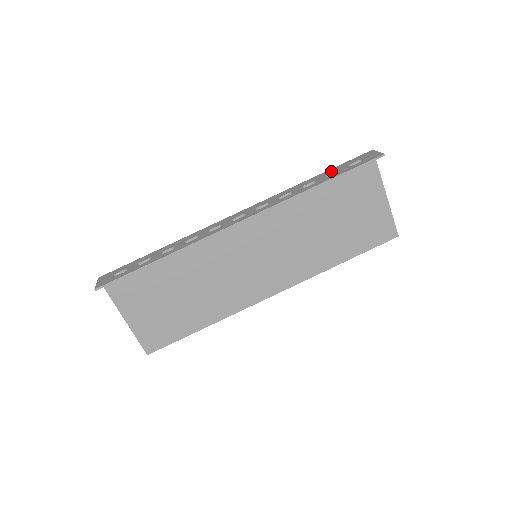
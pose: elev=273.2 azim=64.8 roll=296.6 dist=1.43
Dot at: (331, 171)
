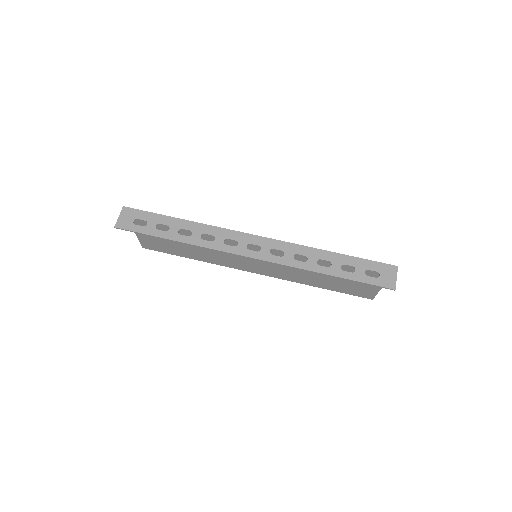
Dot at: (351, 262)
